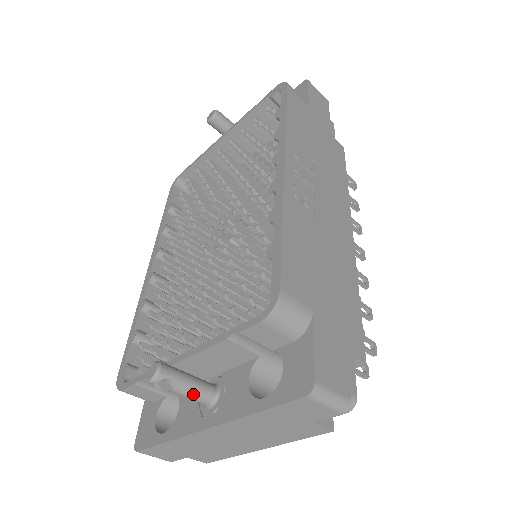
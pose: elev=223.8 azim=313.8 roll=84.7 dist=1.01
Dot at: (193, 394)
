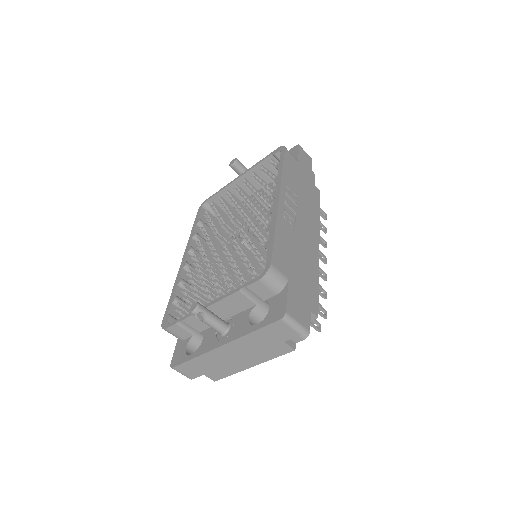
Dot at: (215, 324)
